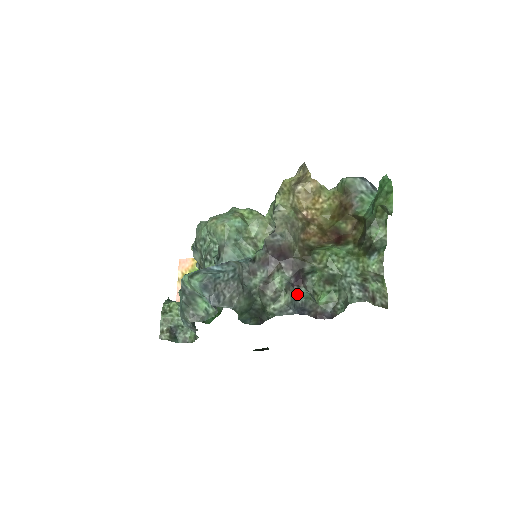
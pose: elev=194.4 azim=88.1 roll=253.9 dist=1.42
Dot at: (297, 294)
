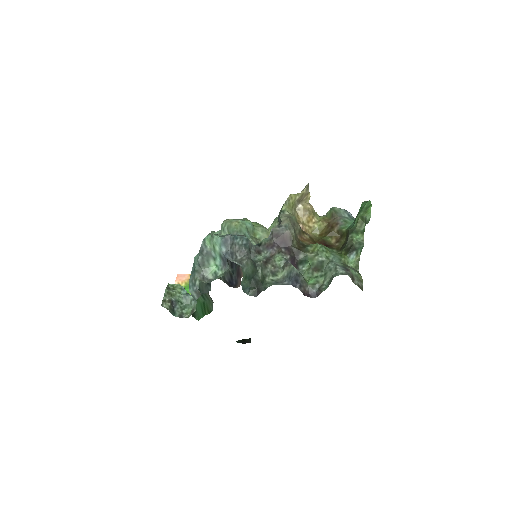
Dot at: occluded
